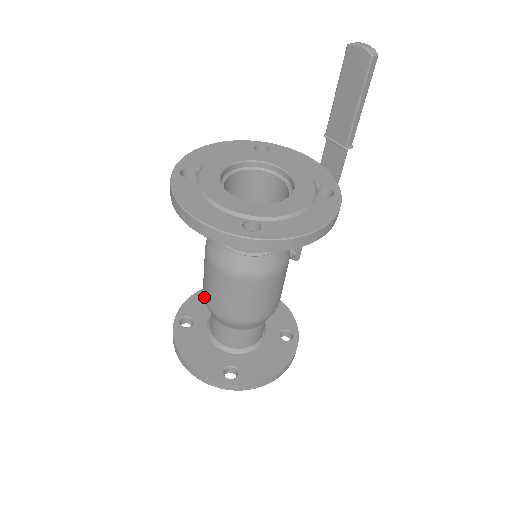
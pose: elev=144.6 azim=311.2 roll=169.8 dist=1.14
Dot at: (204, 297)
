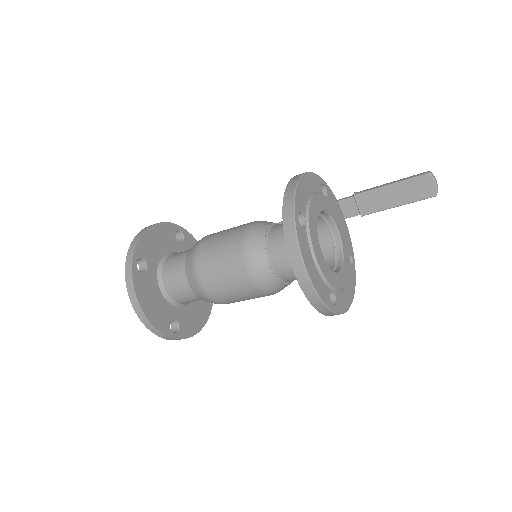
Dot at: (199, 273)
